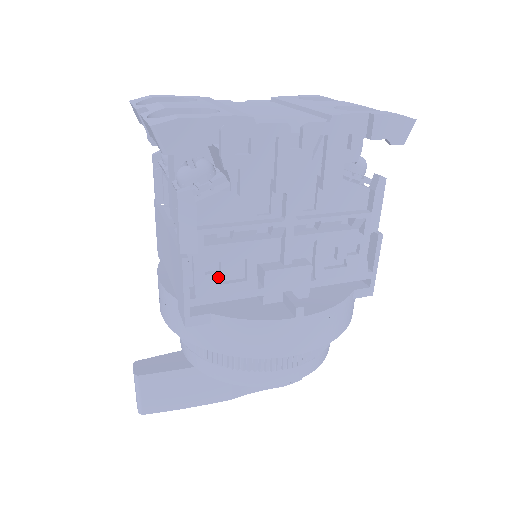
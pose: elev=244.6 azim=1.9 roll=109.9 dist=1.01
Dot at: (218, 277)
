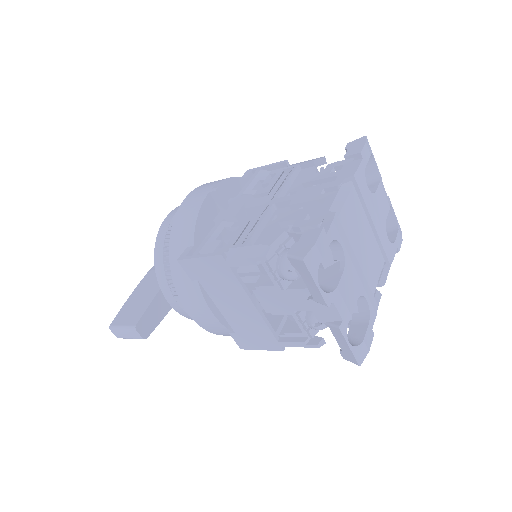
Dot at: occluded
